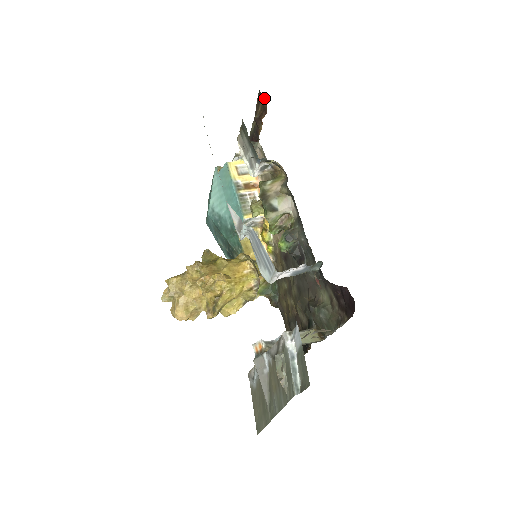
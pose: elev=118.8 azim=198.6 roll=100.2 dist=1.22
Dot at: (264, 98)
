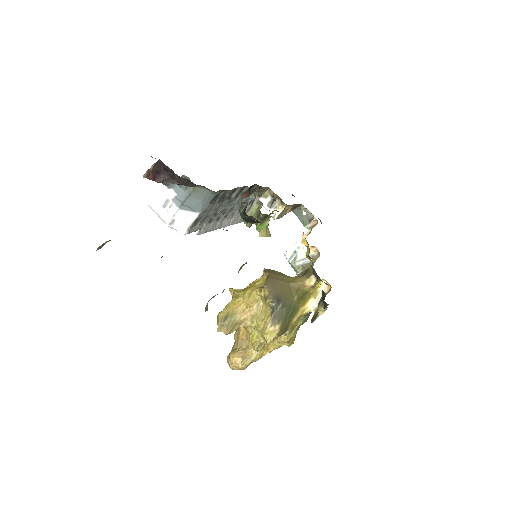
Dot at: occluded
